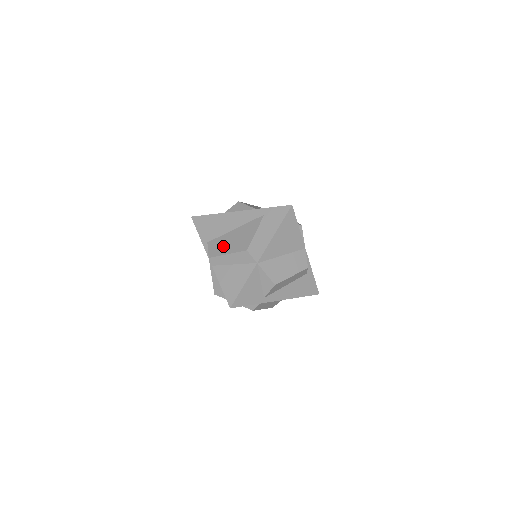
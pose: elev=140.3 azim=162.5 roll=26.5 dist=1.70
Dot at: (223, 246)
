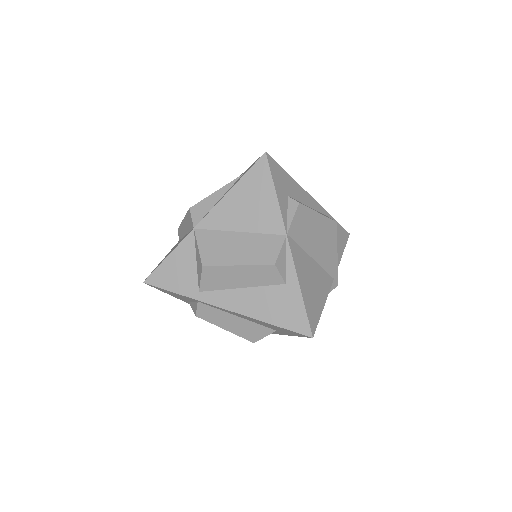
Dot at: occluded
